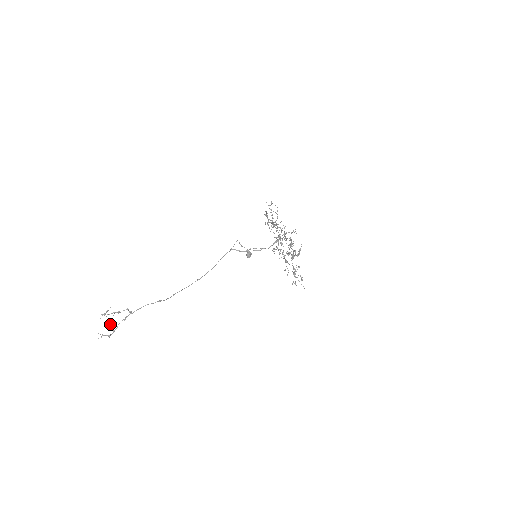
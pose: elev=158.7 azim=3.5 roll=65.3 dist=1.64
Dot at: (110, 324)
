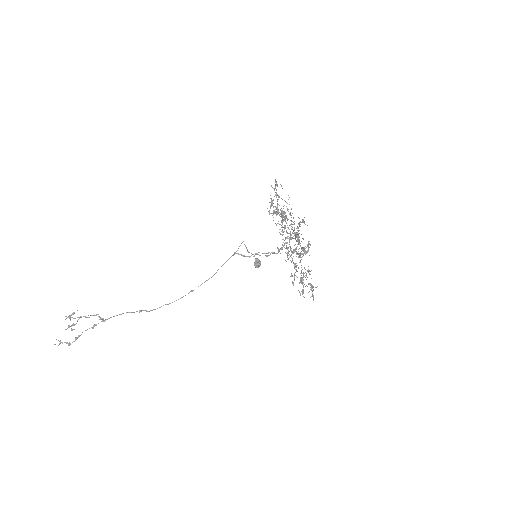
Dot at: (72, 329)
